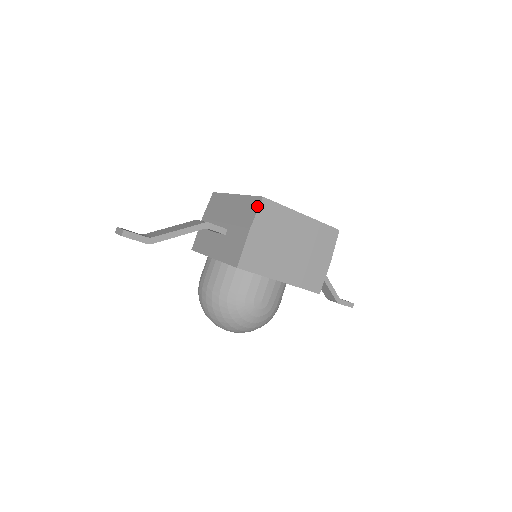
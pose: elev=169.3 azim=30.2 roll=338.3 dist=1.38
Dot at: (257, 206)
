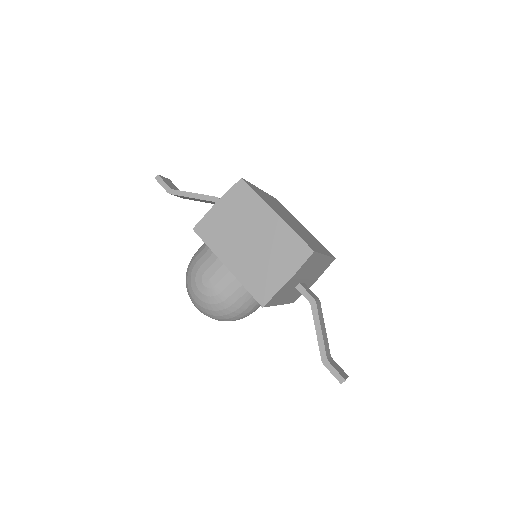
Dot at: (235, 185)
